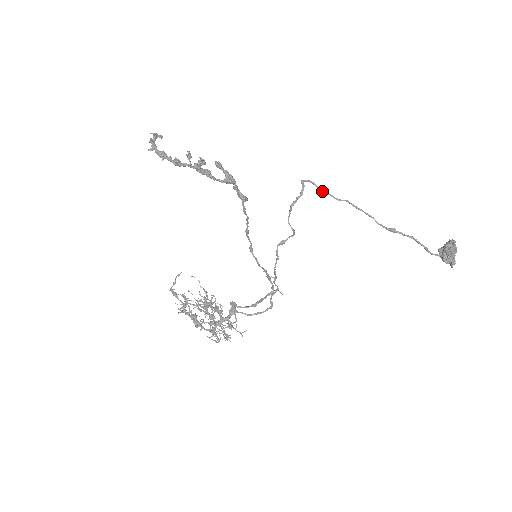
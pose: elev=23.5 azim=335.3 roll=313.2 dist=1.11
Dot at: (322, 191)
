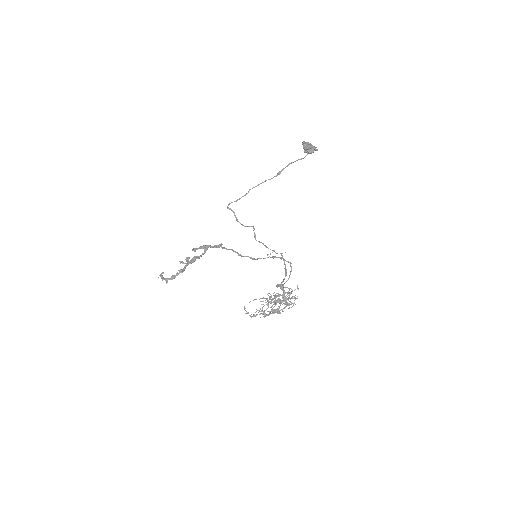
Dot at: occluded
